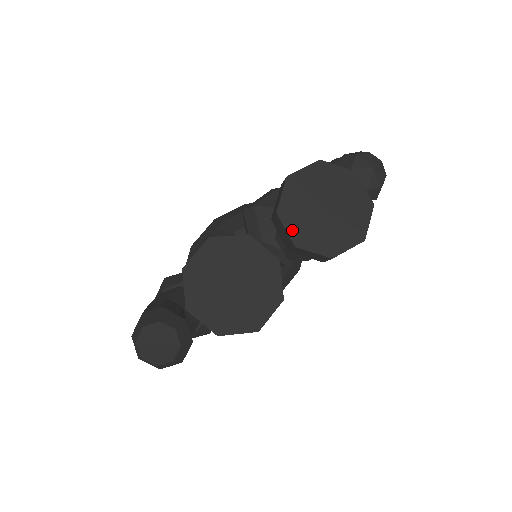
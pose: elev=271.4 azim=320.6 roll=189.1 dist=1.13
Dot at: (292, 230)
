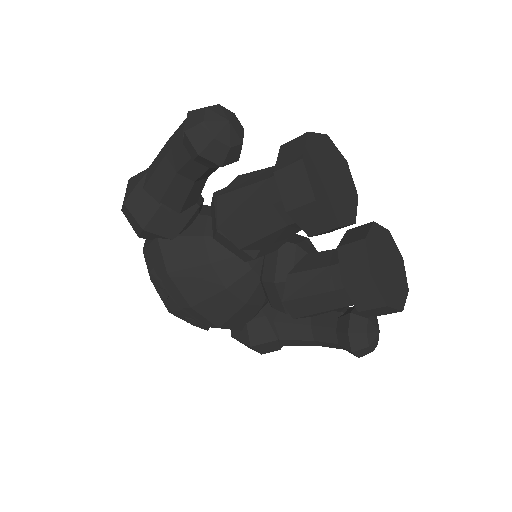
Dot at: (371, 235)
